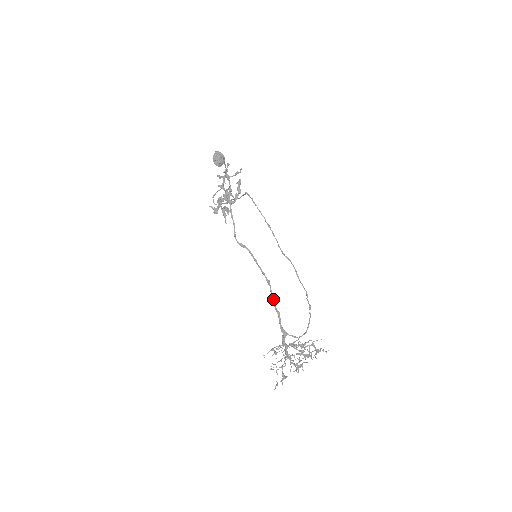
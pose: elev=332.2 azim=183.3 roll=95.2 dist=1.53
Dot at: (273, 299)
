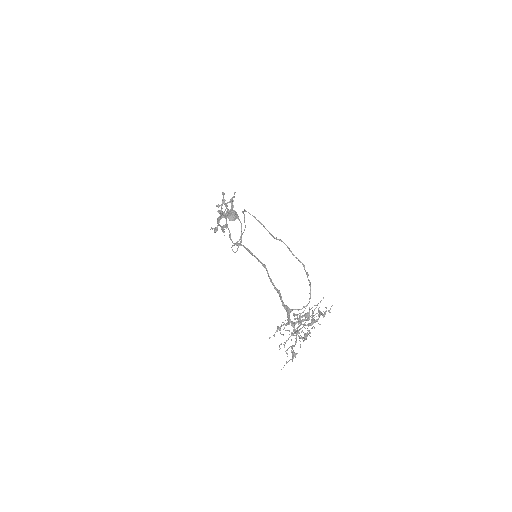
Dot at: (271, 280)
